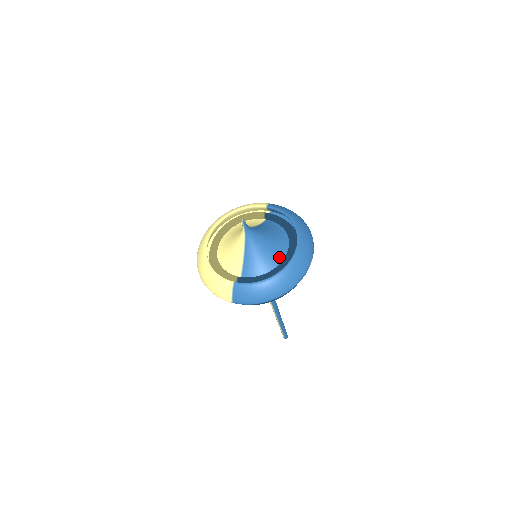
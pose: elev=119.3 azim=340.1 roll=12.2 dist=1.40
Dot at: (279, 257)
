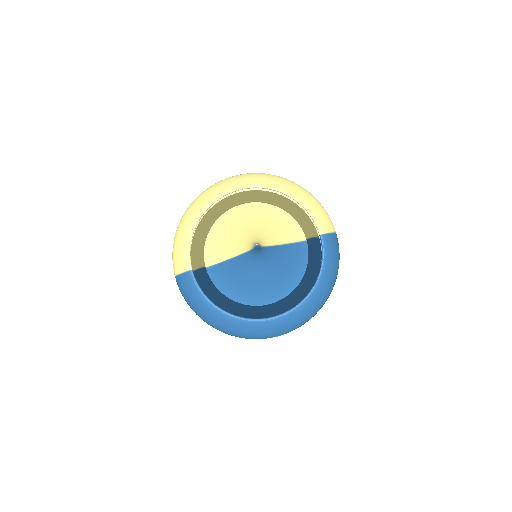
Dot at: (260, 297)
